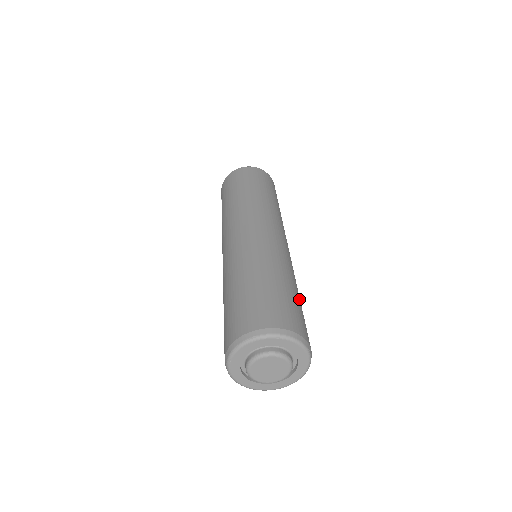
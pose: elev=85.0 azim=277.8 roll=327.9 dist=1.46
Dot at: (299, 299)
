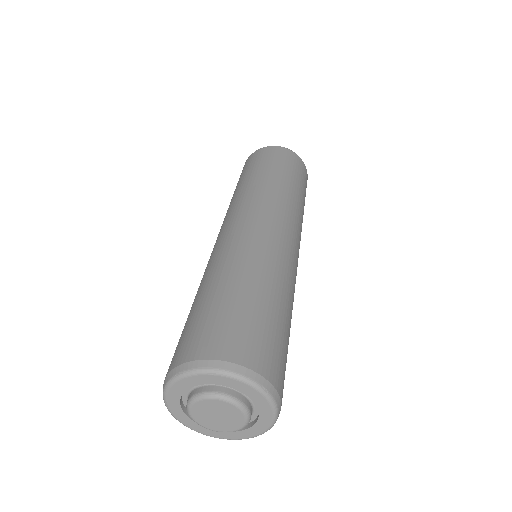
Dot at: (278, 311)
